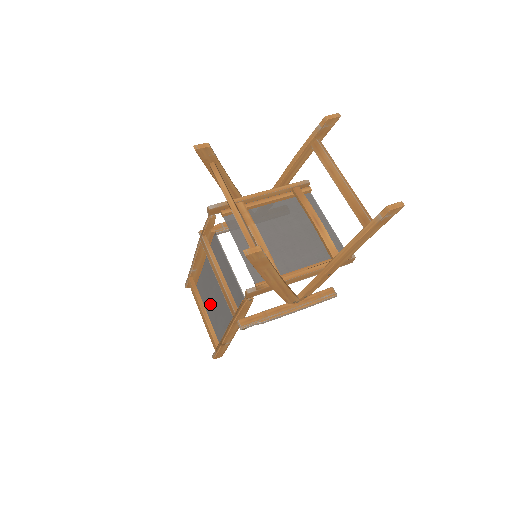
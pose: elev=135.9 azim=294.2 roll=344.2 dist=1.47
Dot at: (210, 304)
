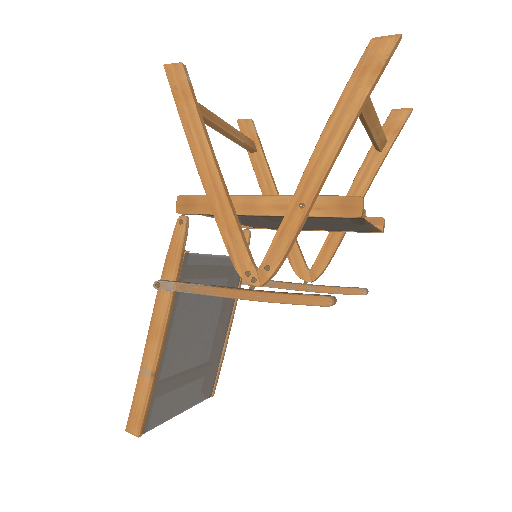
Dot at: (193, 372)
